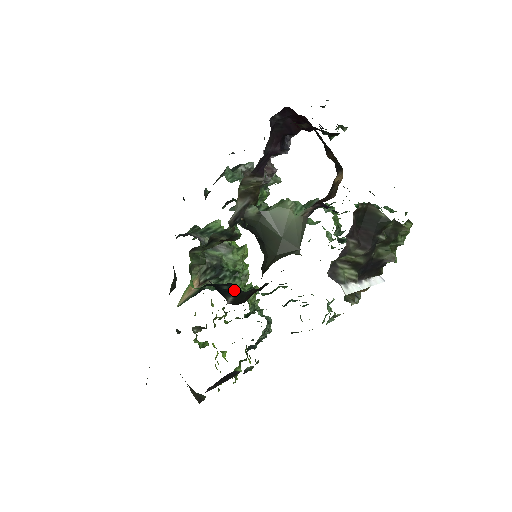
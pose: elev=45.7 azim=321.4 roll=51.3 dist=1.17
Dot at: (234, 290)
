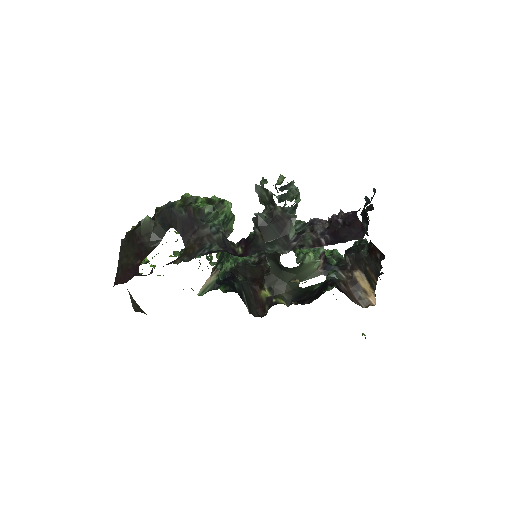
Dot at: (240, 287)
